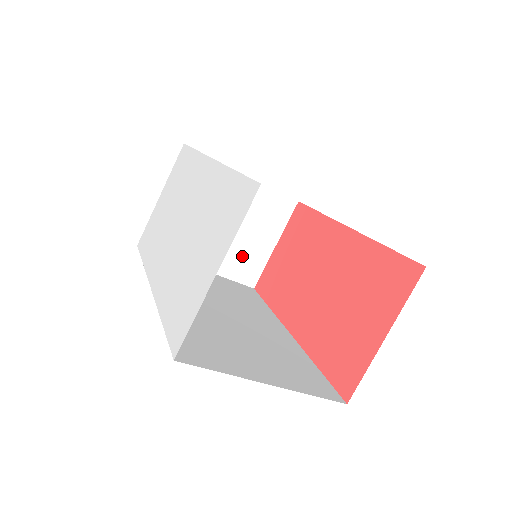
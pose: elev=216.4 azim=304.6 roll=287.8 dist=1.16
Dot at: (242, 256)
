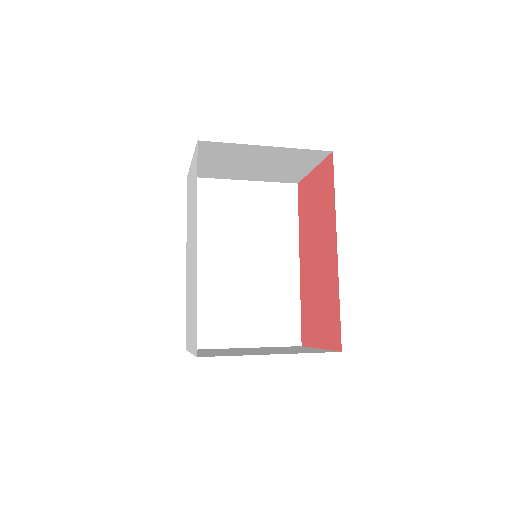
Dot at: (281, 174)
